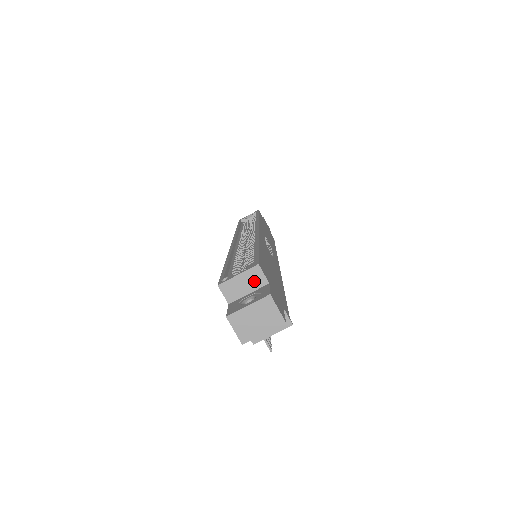
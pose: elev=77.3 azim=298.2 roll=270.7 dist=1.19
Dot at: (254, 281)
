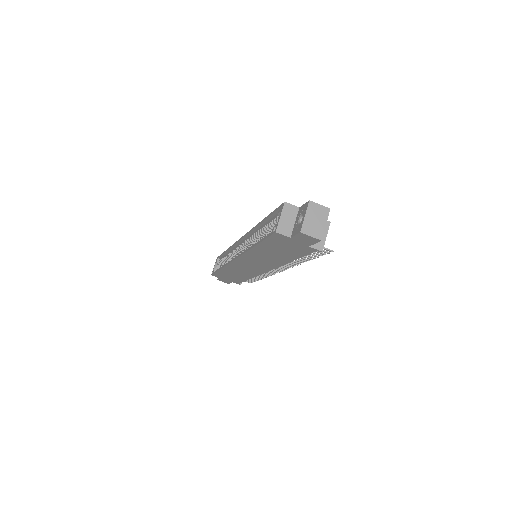
Dot at: (291, 213)
